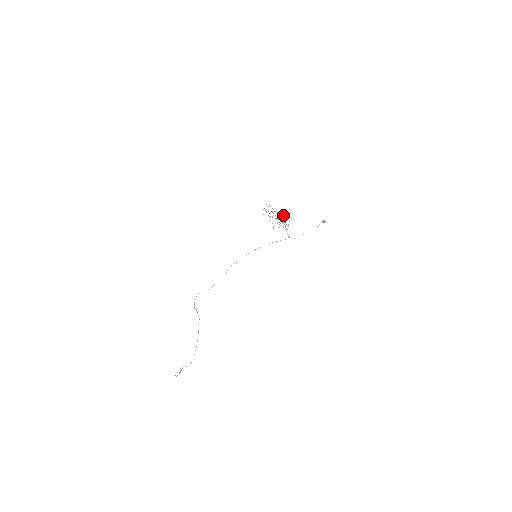
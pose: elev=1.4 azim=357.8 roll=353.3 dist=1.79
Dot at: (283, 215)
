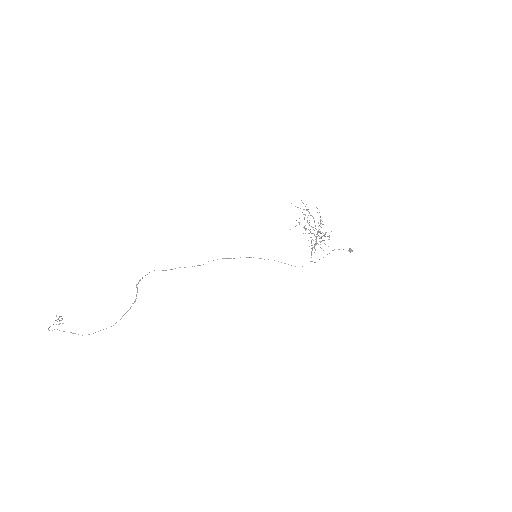
Dot at: occluded
